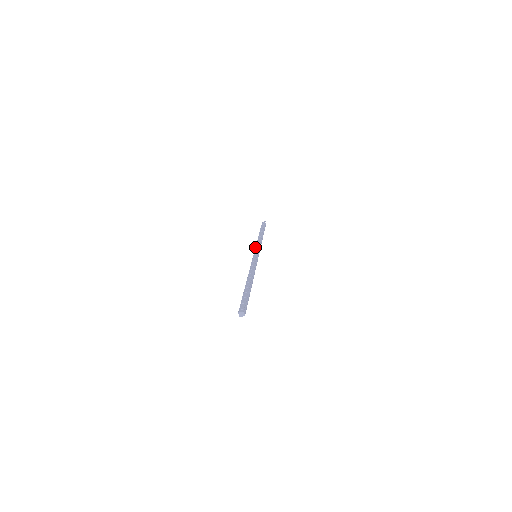
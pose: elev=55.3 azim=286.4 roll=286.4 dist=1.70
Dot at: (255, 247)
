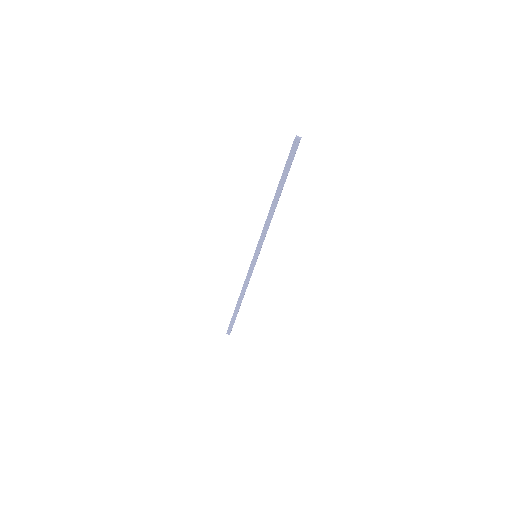
Dot at: occluded
